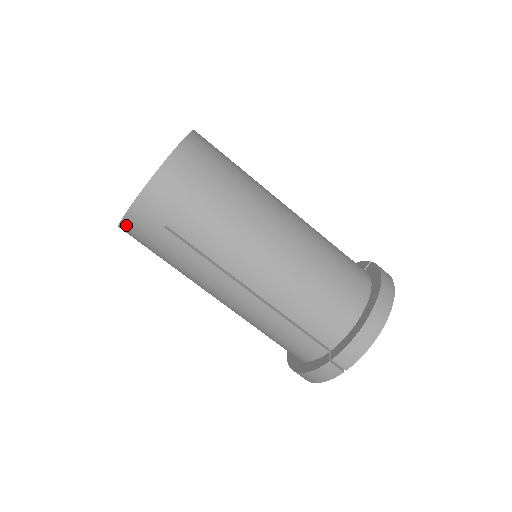
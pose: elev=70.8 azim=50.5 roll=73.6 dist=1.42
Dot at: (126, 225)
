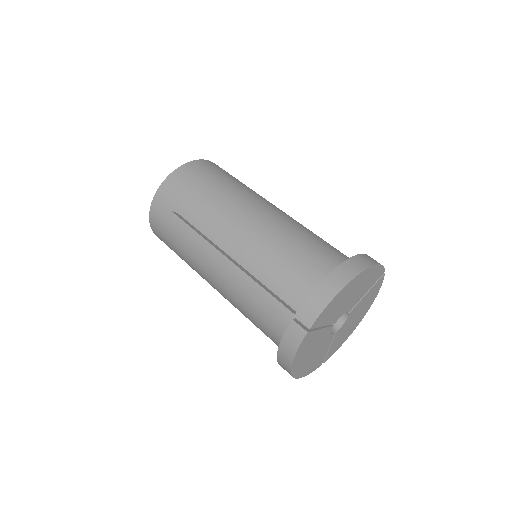
Dot at: (152, 220)
